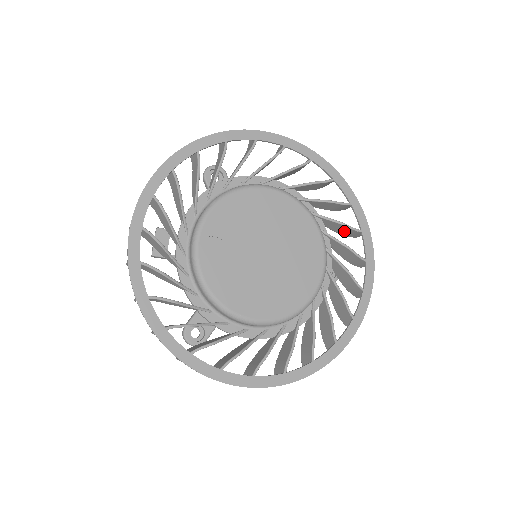
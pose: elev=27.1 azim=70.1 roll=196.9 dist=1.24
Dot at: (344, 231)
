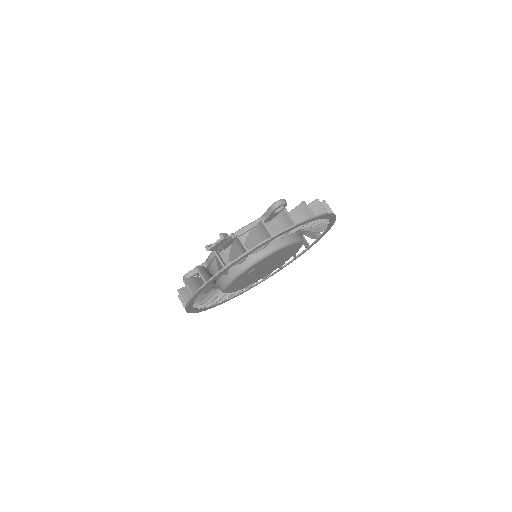
Dot at: occluded
